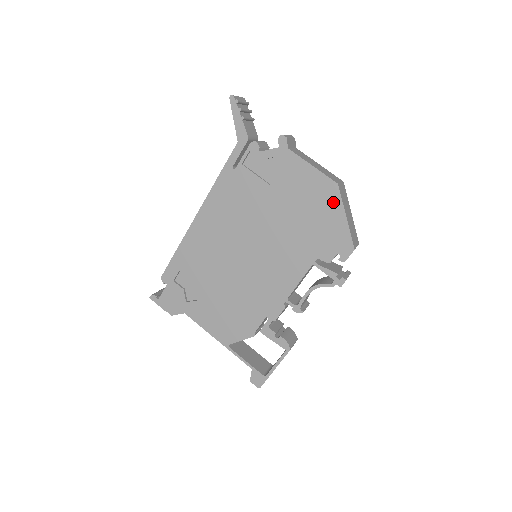
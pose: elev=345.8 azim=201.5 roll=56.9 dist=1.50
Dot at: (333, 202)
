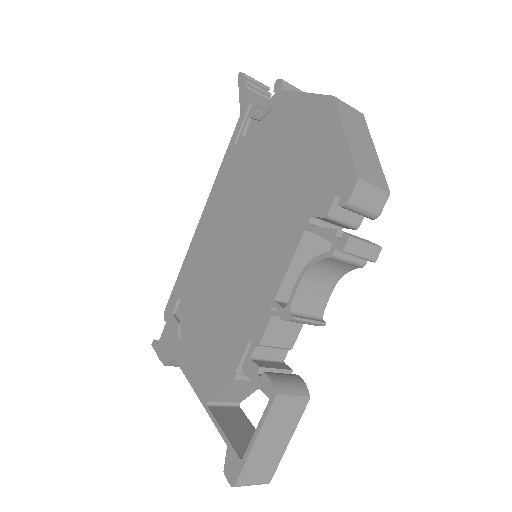
Dot at: (328, 123)
